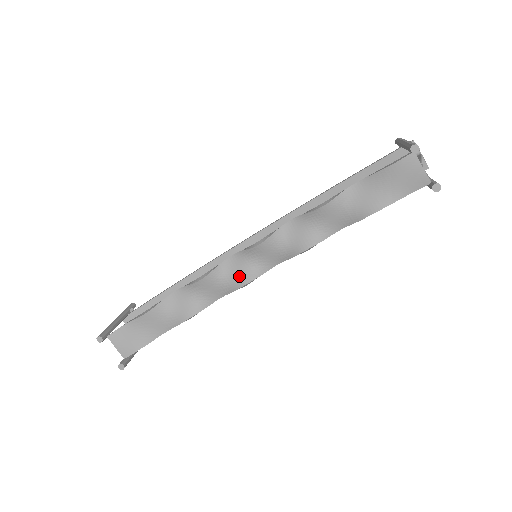
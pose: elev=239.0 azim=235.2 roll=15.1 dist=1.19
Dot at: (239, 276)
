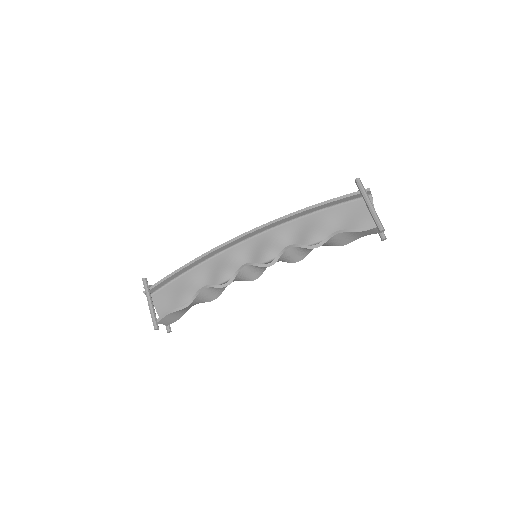
Dot at: (251, 276)
